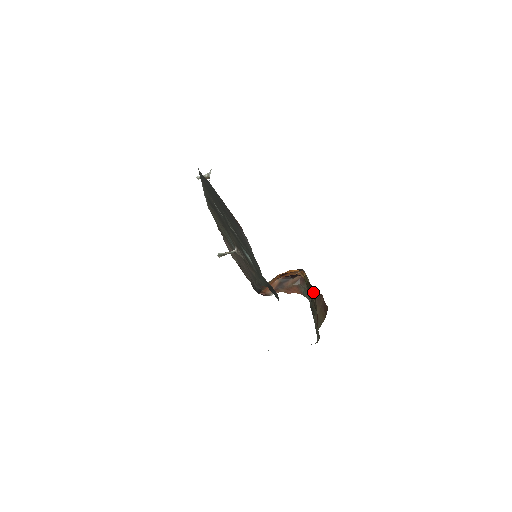
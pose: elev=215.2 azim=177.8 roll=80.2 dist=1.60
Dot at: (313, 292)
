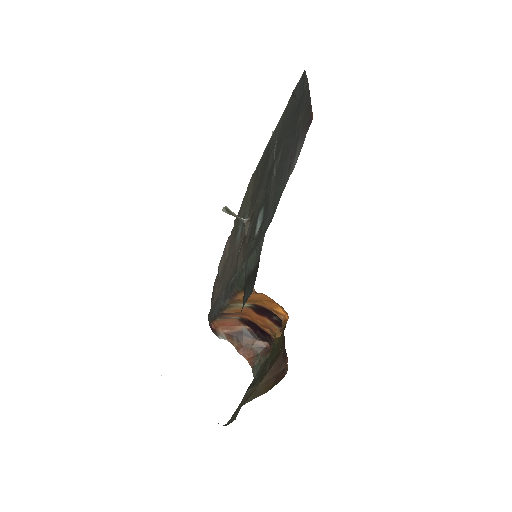
Dot at: (276, 356)
